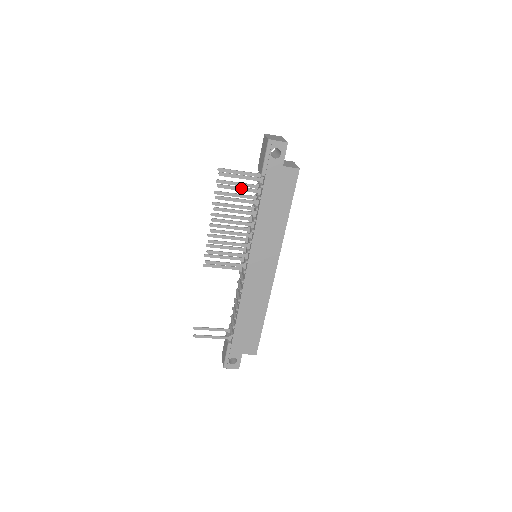
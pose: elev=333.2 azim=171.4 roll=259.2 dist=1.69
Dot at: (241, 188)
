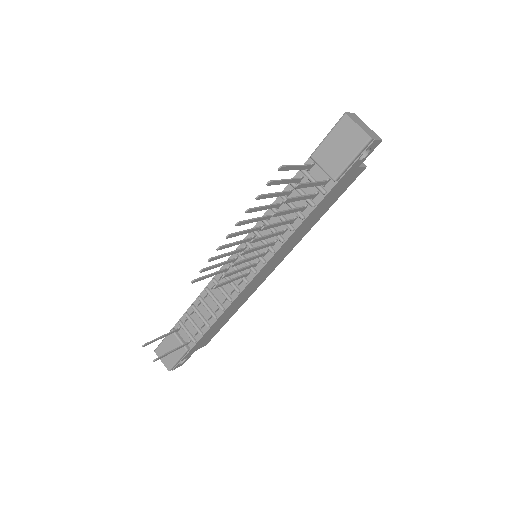
Dot at: (303, 197)
